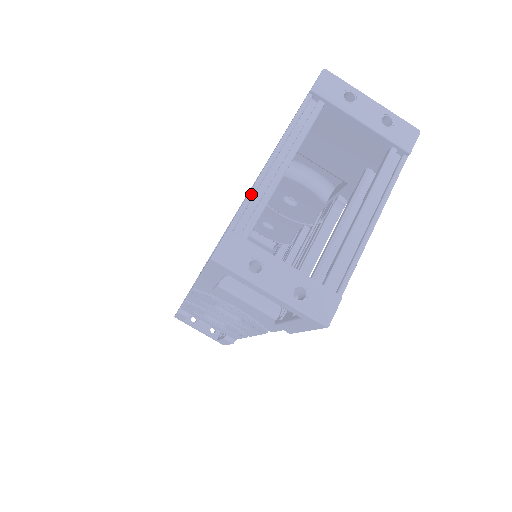
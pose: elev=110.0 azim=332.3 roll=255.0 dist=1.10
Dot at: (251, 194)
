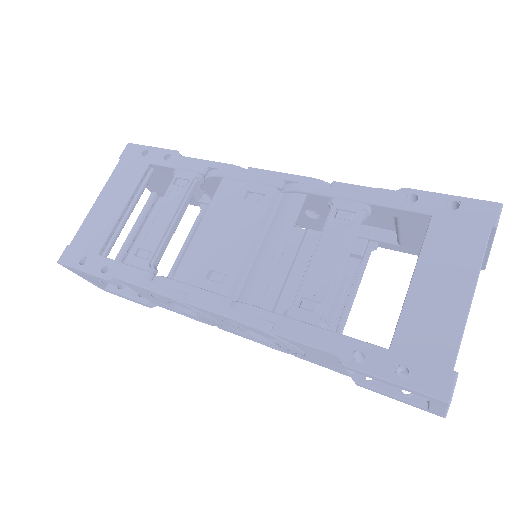
Dot at: occluded
